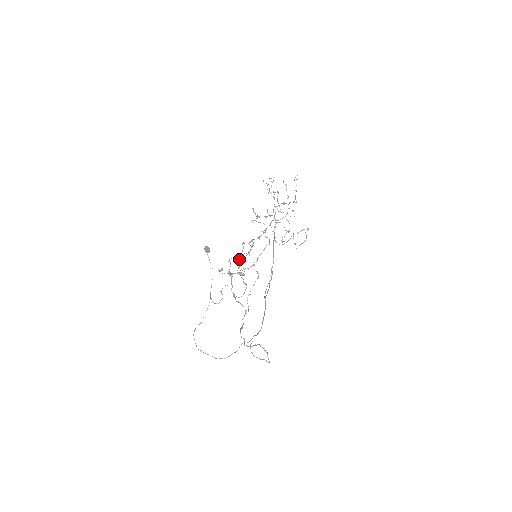
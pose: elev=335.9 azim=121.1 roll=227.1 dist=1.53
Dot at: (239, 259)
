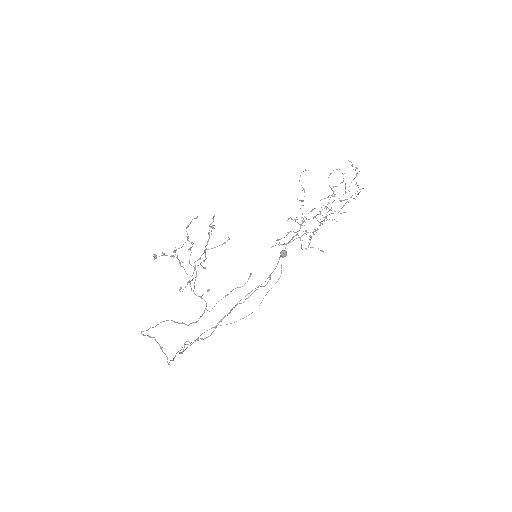
Dot at: (205, 250)
